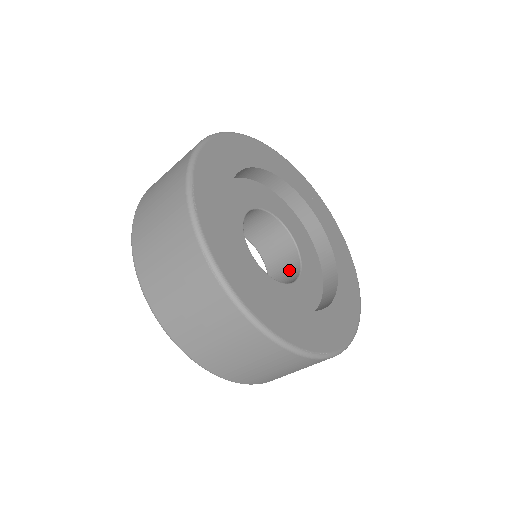
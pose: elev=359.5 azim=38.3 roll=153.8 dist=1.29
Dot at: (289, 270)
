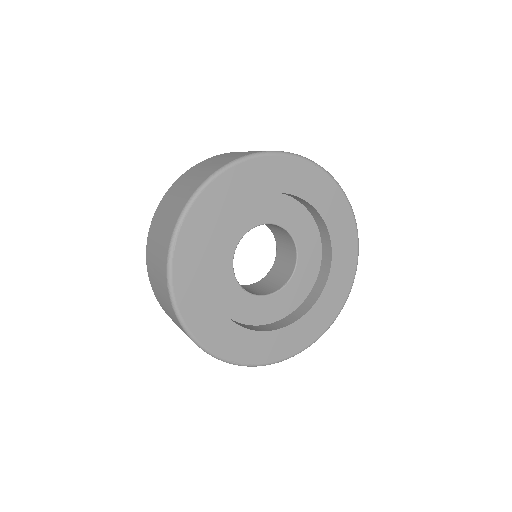
Dot at: (284, 273)
